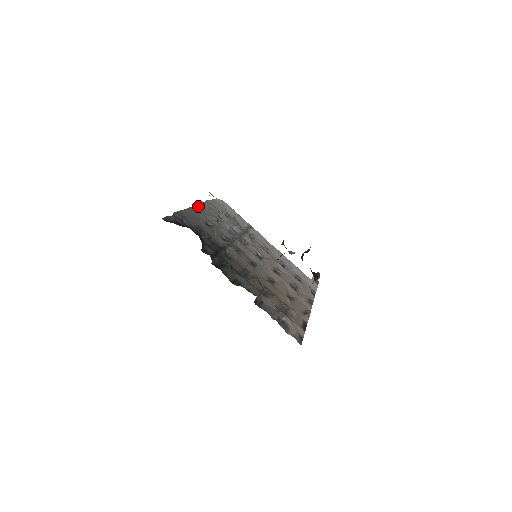
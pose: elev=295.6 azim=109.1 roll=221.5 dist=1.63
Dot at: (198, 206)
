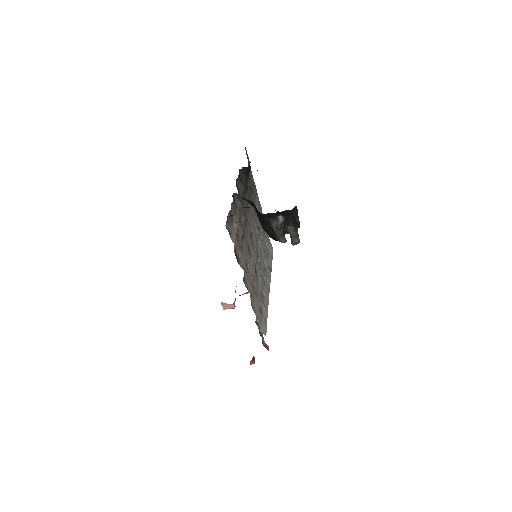
Dot at: occluded
